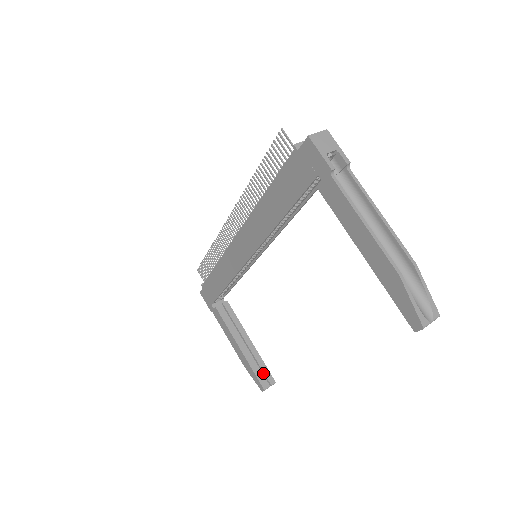
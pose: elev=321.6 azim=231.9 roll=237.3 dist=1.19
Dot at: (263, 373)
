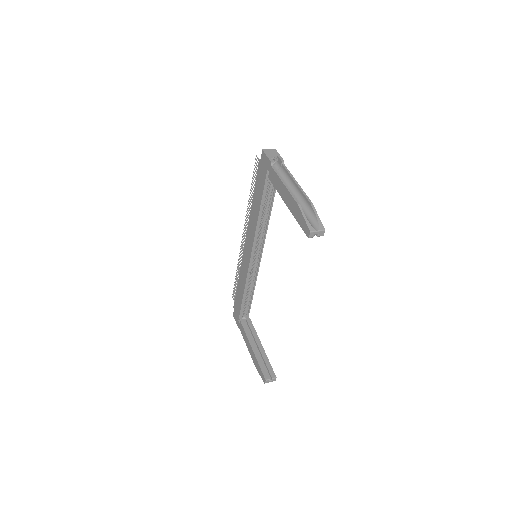
Dot at: (267, 369)
